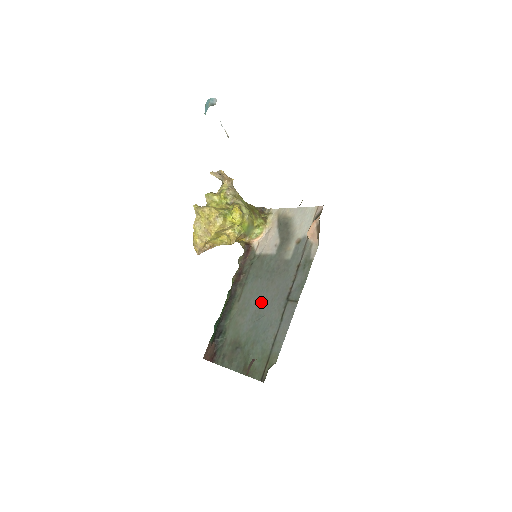
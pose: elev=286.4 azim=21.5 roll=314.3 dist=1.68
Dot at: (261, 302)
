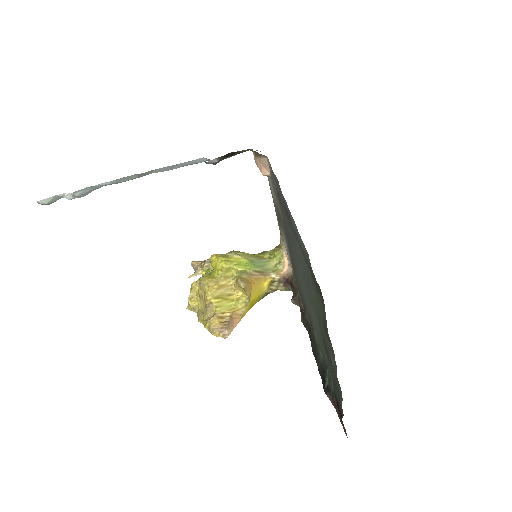
Dot at: (300, 274)
